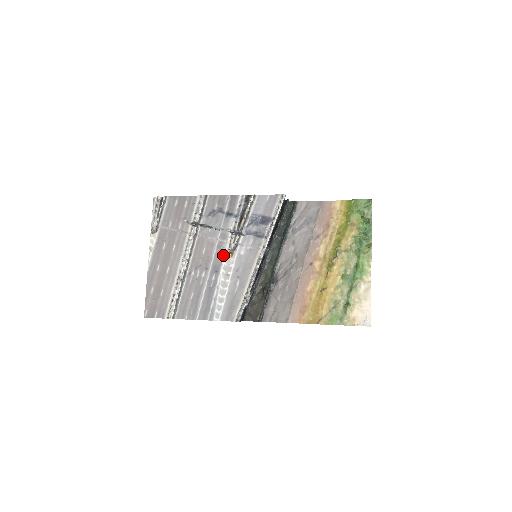
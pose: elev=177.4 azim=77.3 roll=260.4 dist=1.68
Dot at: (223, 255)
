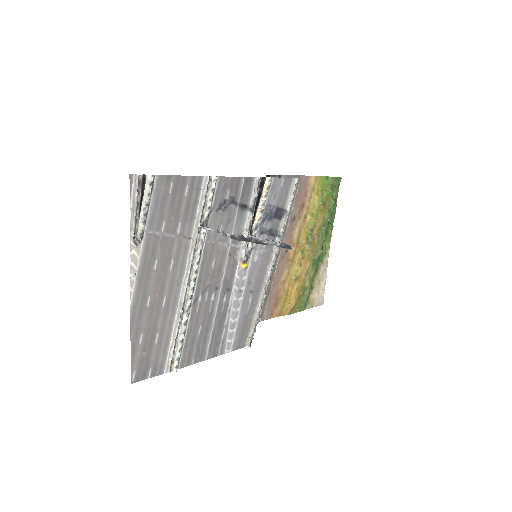
Dot at: (236, 266)
